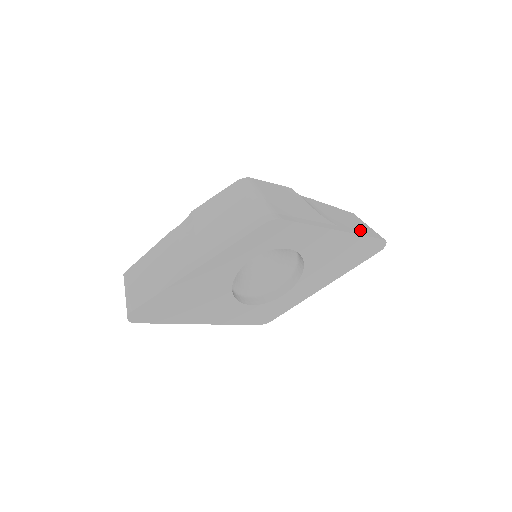
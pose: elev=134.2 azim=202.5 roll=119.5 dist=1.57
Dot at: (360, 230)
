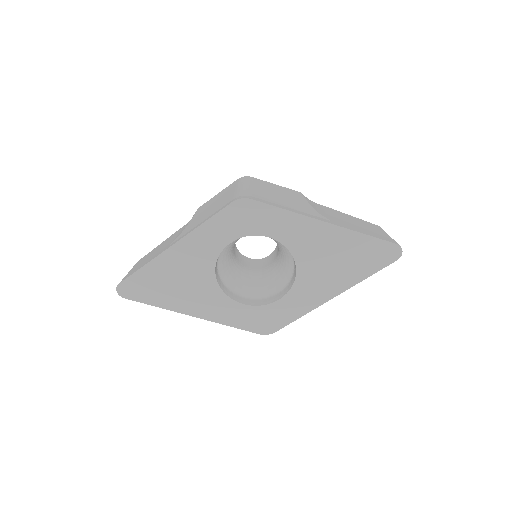
Dot at: (365, 231)
